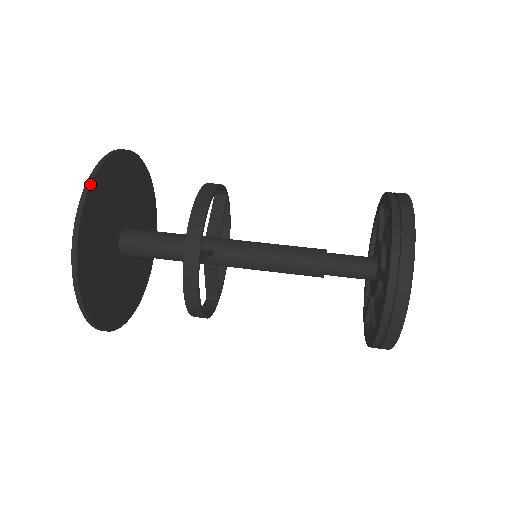
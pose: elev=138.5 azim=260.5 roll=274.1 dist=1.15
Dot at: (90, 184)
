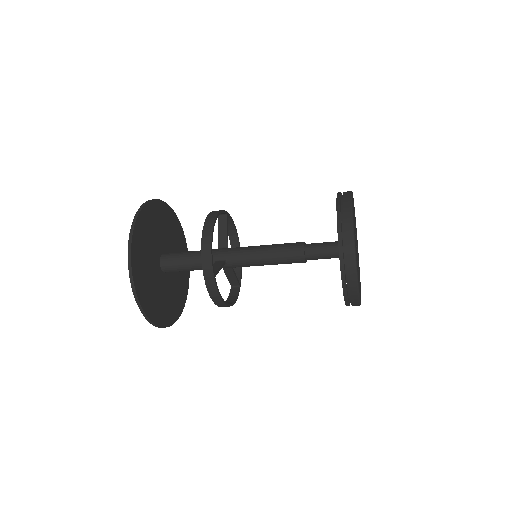
Dot at: (180, 223)
